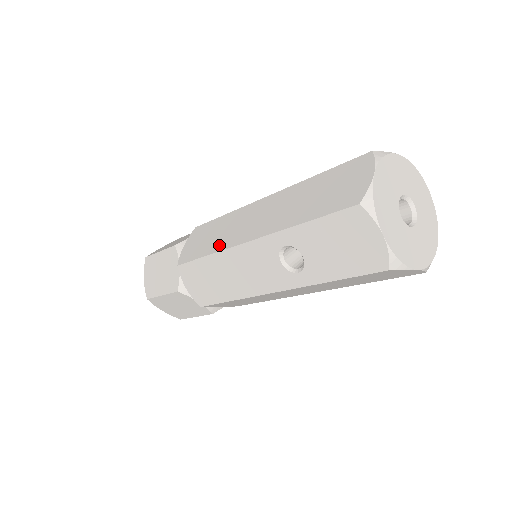
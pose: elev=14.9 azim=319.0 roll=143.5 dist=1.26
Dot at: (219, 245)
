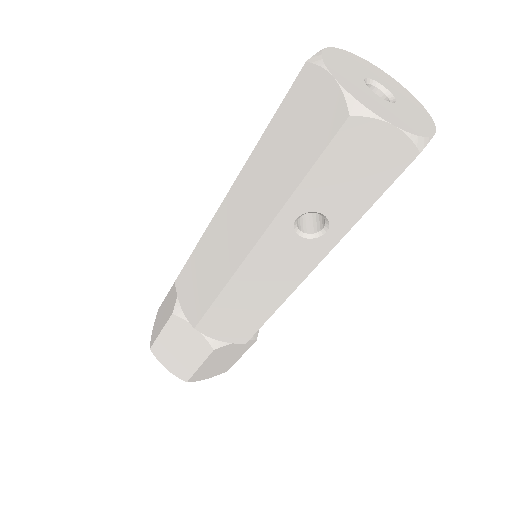
Dot at: (222, 275)
